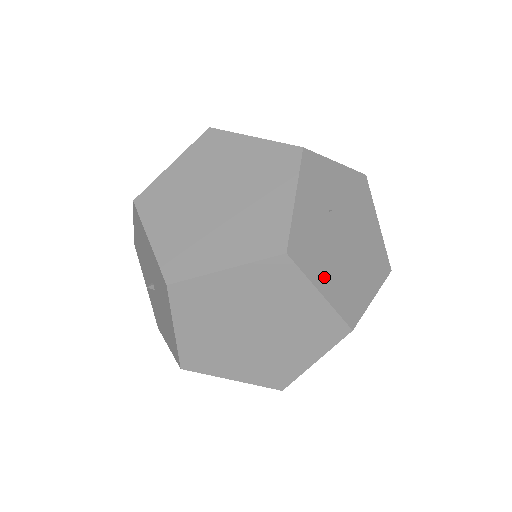
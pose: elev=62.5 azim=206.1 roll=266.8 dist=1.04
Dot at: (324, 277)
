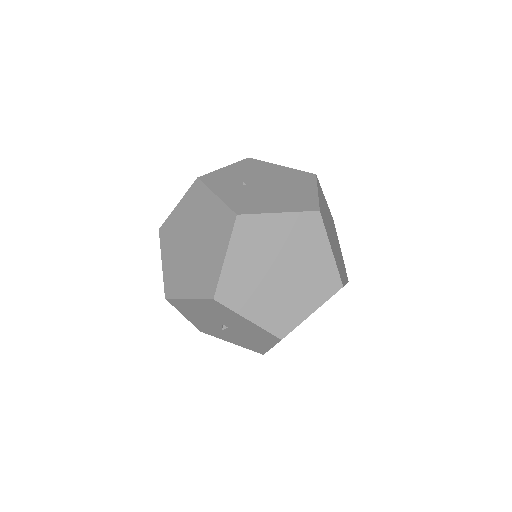
Dot at: (272, 207)
